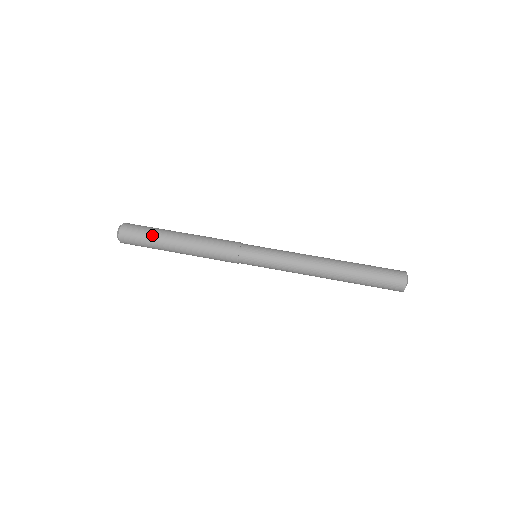
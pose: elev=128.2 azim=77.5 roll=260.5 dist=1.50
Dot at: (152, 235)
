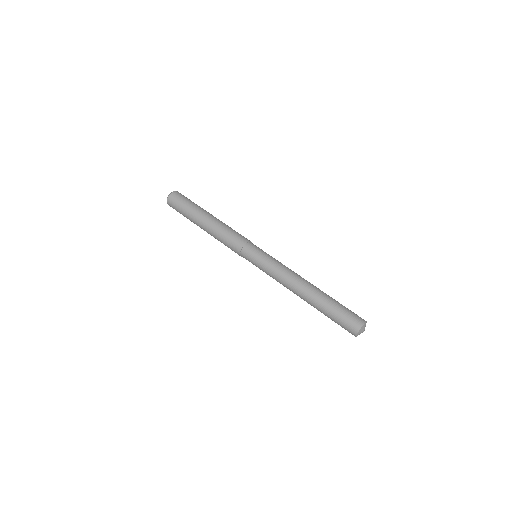
Dot at: (191, 206)
